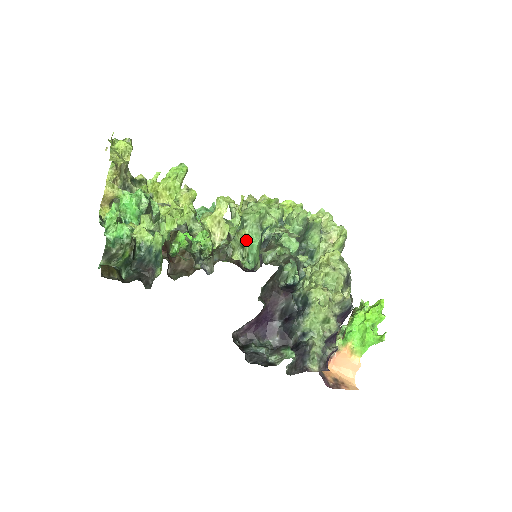
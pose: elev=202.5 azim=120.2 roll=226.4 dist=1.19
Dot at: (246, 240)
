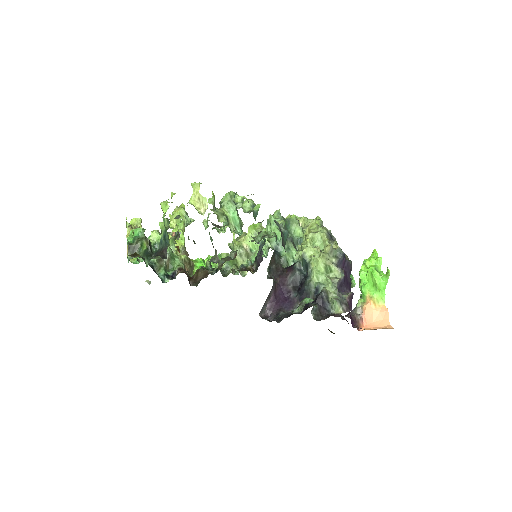
Dot at: (228, 215)
